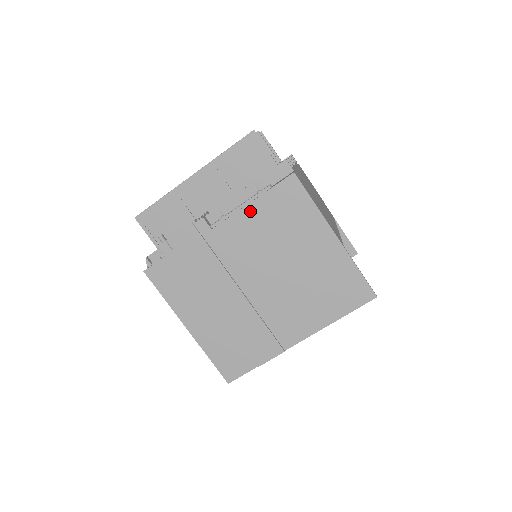
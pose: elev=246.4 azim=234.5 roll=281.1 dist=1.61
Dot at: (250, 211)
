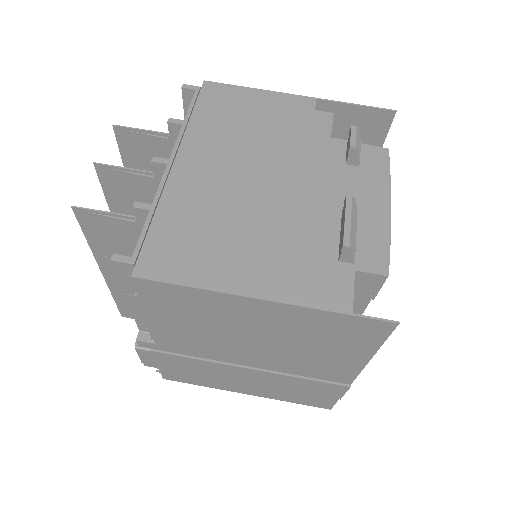
Dot at: (156, 321)
